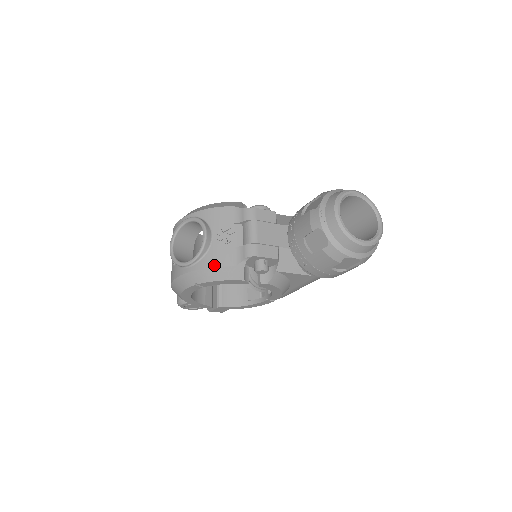
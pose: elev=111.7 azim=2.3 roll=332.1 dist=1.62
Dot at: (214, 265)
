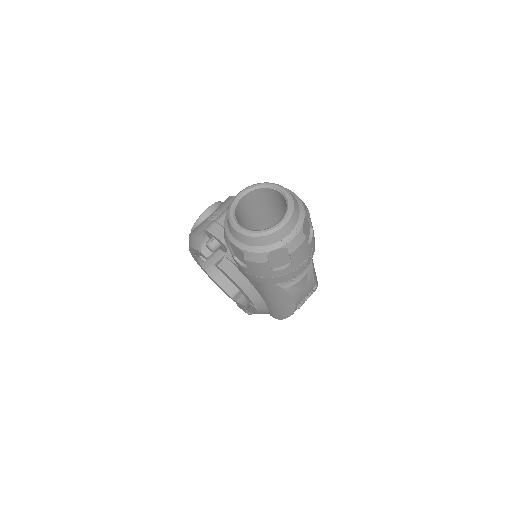
Dot at: (193, 232)
